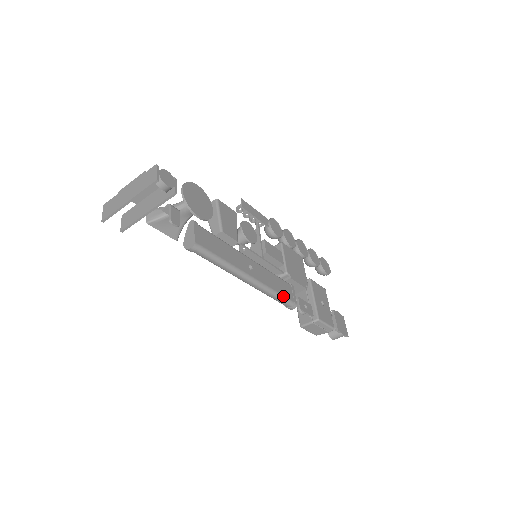
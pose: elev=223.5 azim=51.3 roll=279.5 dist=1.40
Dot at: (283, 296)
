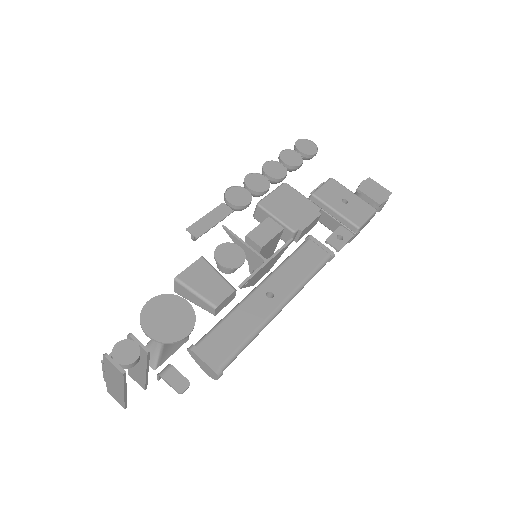
Dot at: (317, 267)
